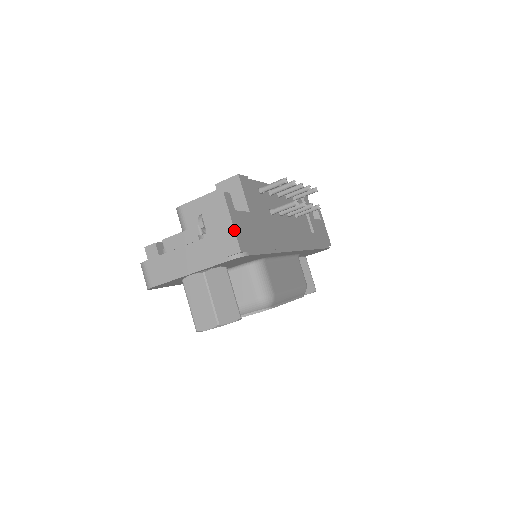
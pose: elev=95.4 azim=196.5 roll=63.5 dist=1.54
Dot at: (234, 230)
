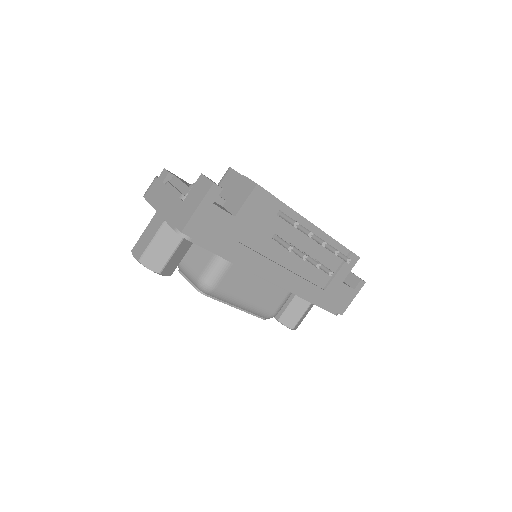
Dot at: (192, 214)
